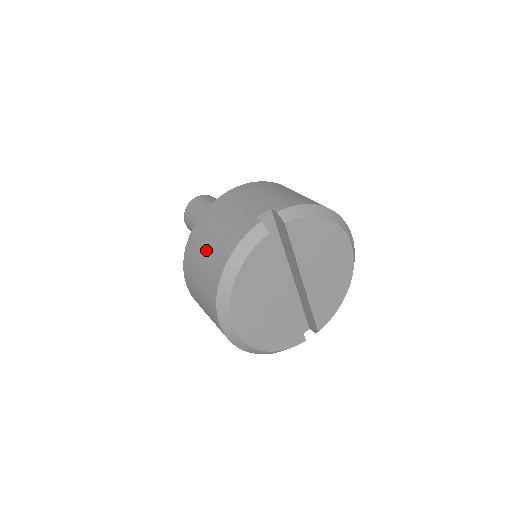
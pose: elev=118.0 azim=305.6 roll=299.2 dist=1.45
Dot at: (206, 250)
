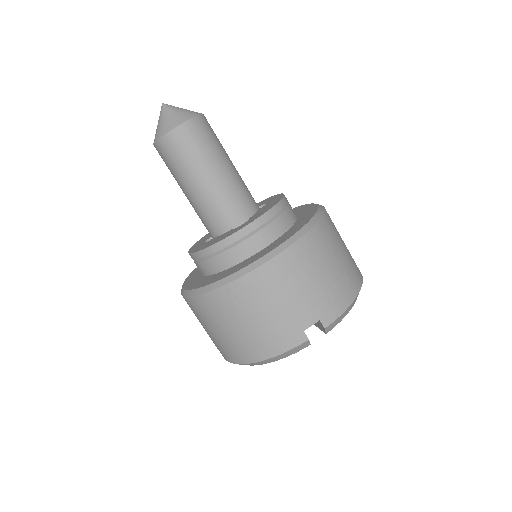
Dot at: (235, 329)
